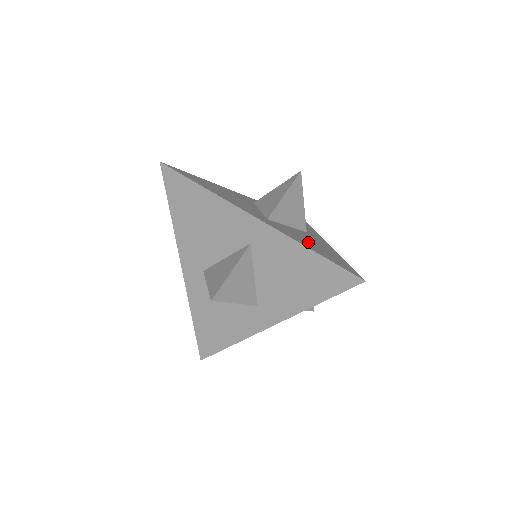
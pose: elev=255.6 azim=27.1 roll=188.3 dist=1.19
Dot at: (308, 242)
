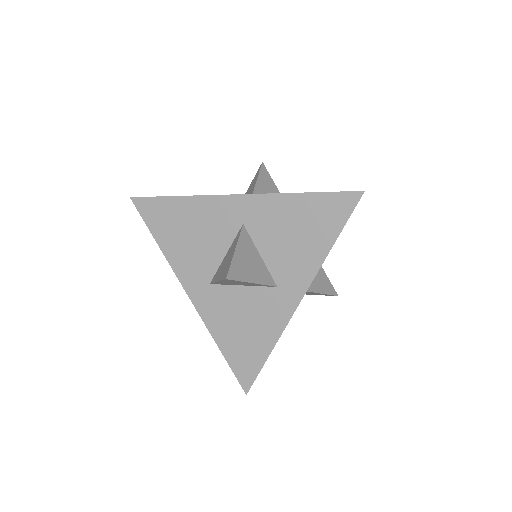
Dot at: occluded
